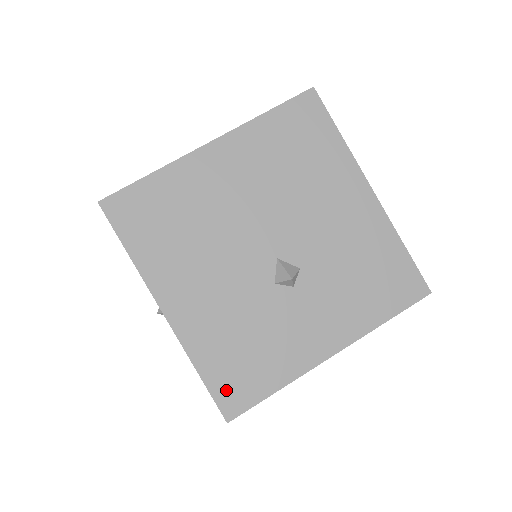
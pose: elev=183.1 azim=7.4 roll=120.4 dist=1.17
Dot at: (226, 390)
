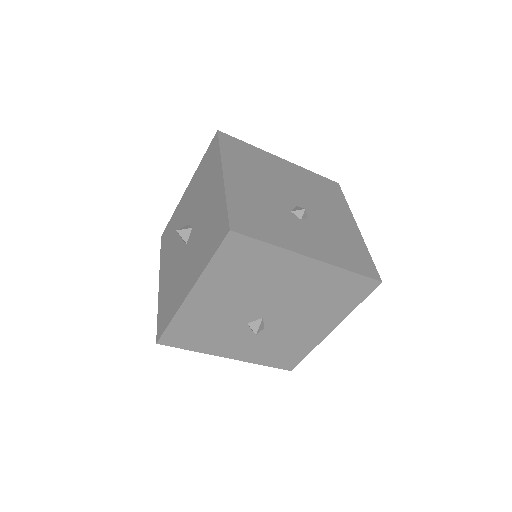
Dot at: (173, 335)
